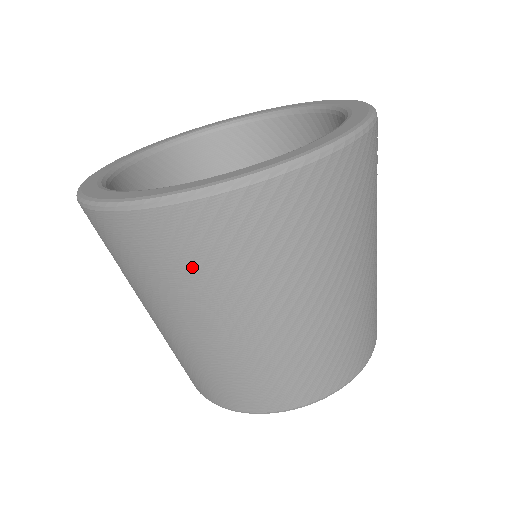
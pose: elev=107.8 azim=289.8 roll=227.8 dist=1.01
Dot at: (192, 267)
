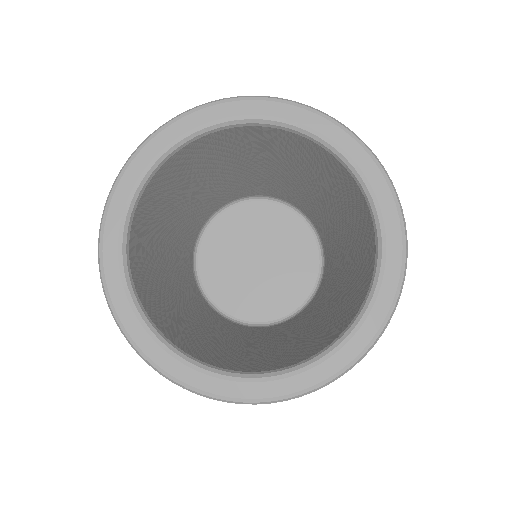
Dot at: occluded
